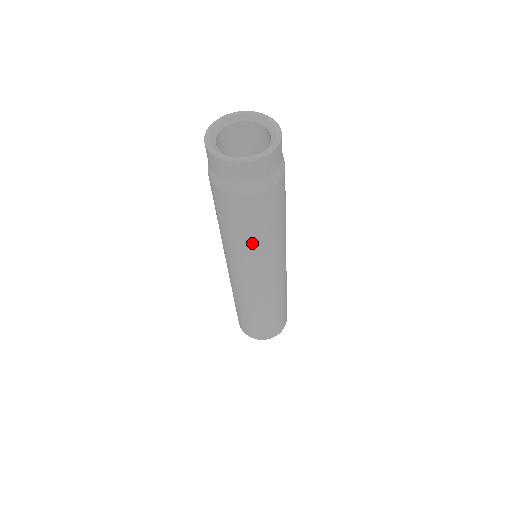
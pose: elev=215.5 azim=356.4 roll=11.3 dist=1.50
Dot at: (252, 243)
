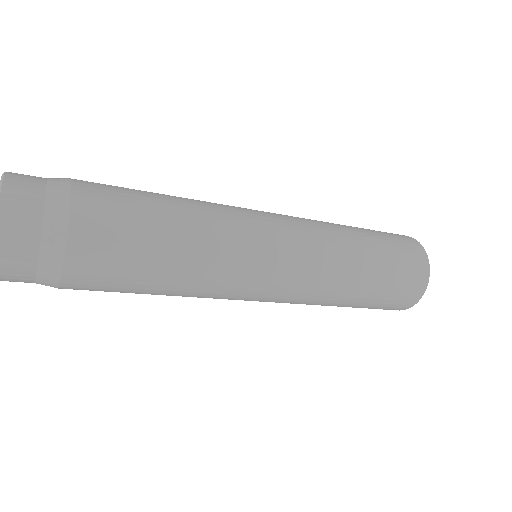
Dot at: (179, 269)
